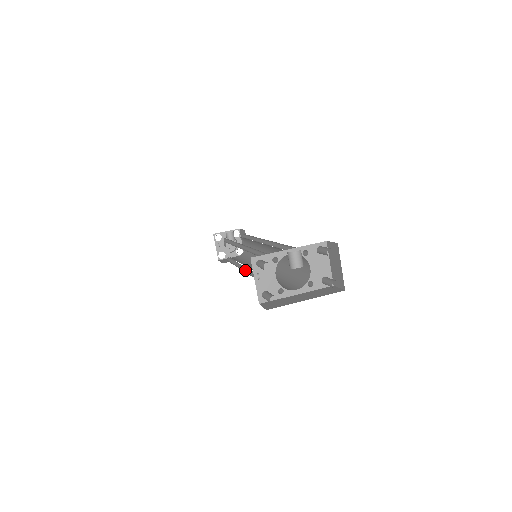
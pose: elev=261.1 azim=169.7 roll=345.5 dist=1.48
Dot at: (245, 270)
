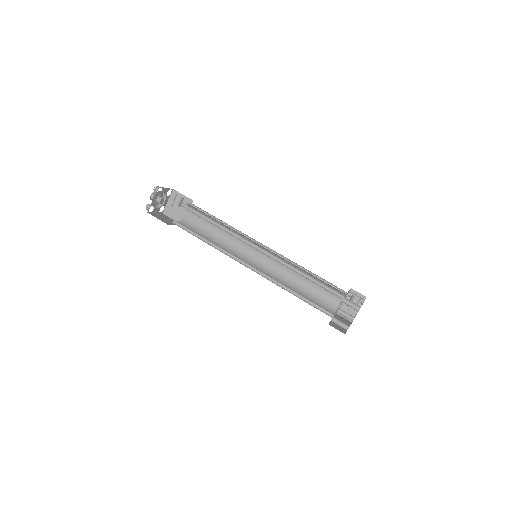
Dot at: (239, 262)
